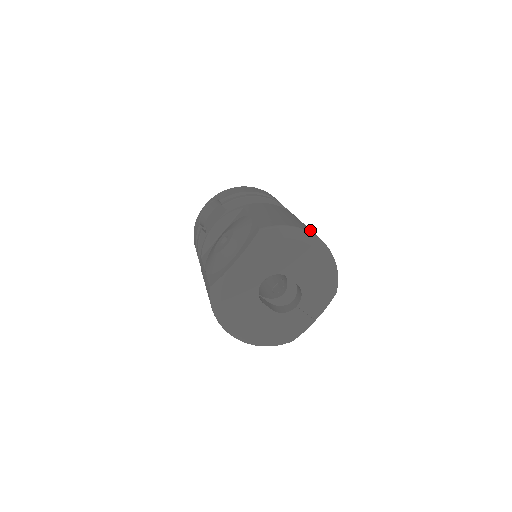
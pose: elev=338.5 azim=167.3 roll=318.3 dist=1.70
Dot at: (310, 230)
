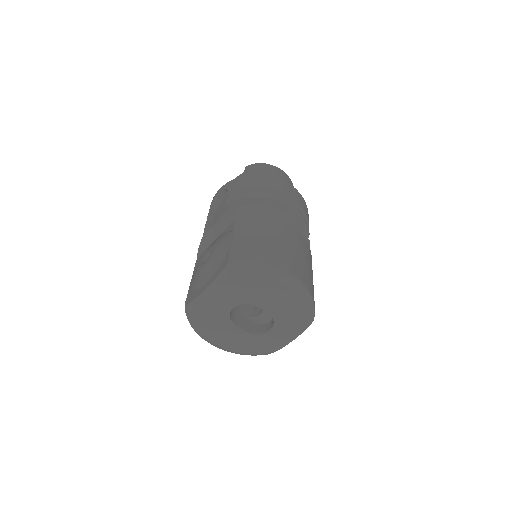
Dot at: (288, 261)
